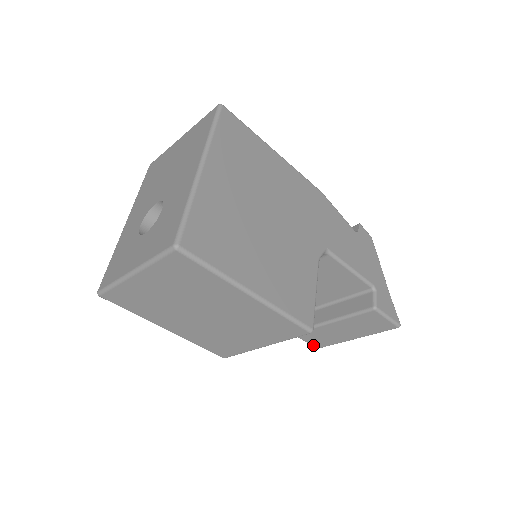
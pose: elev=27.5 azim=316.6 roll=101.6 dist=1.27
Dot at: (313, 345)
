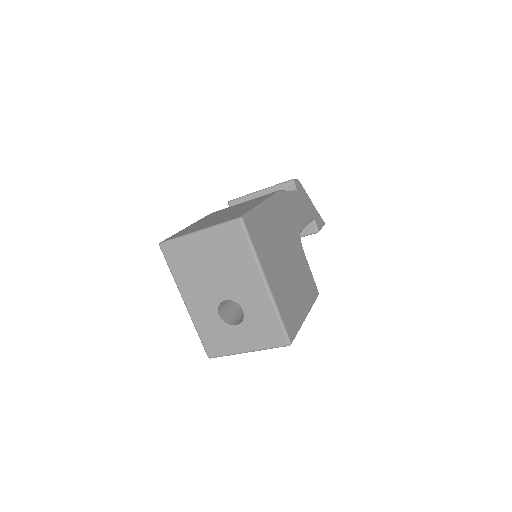
Dot at: occluded
